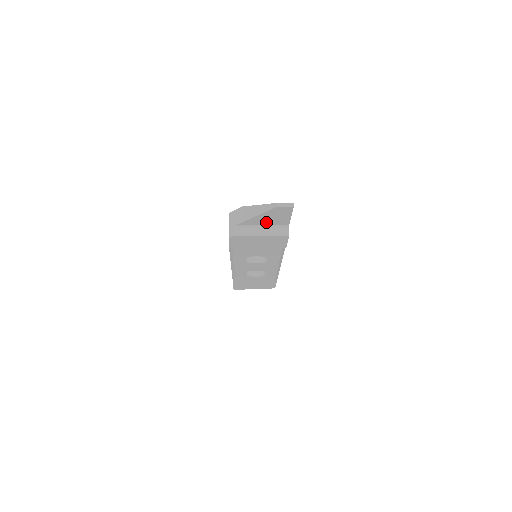
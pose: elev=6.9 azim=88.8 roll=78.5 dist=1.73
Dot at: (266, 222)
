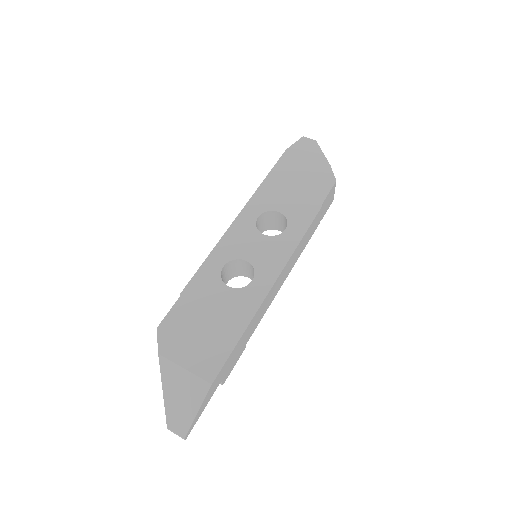
Dot at: occluded
